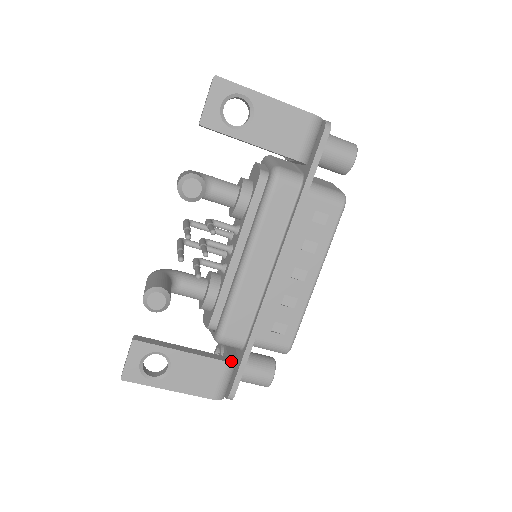
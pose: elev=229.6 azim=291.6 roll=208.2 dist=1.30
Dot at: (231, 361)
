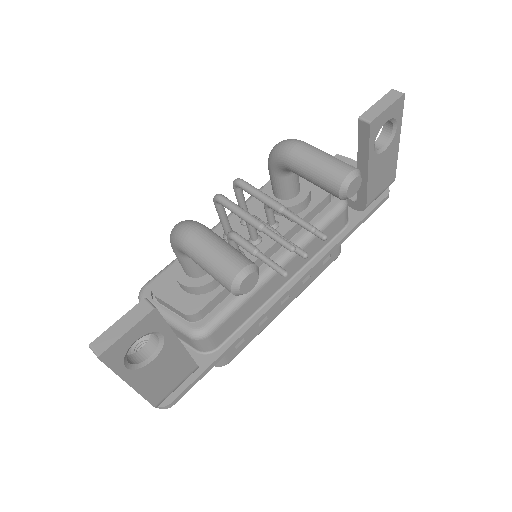
Dot at: occluded
